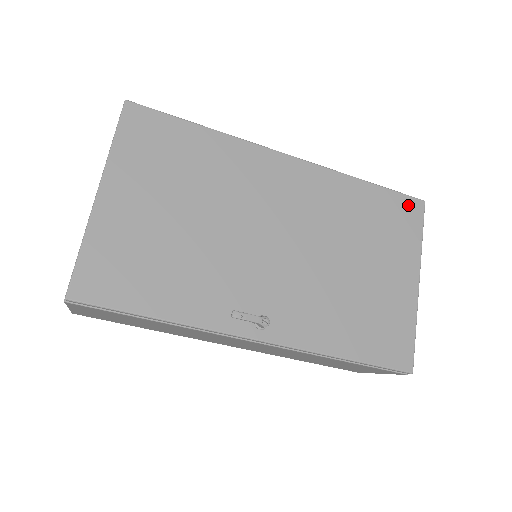
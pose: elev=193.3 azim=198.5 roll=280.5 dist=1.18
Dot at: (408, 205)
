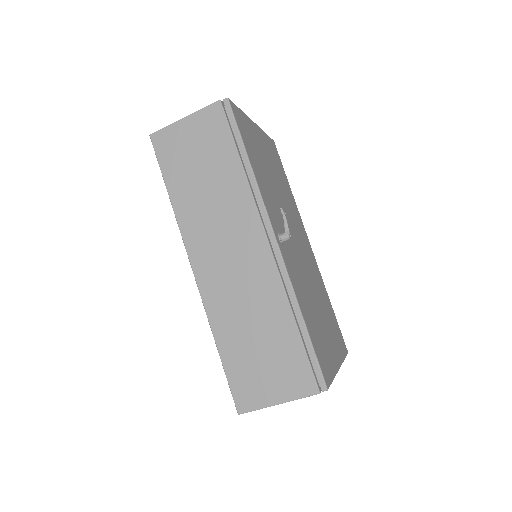
Dot at: (342, 339)
